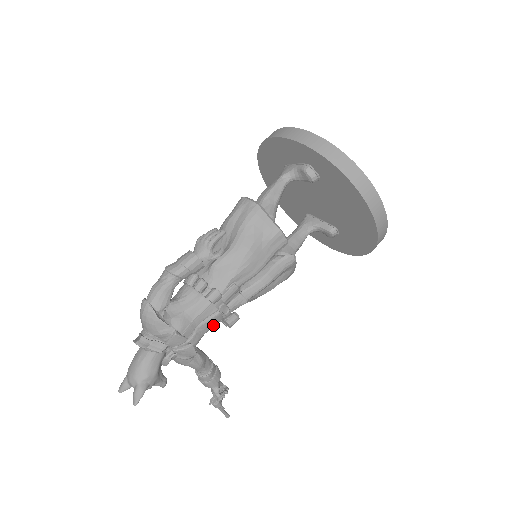
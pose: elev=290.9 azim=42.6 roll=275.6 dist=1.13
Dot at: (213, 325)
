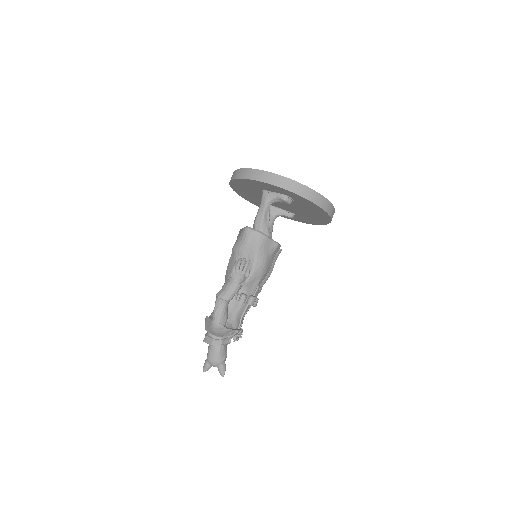
Dot at: occluded
